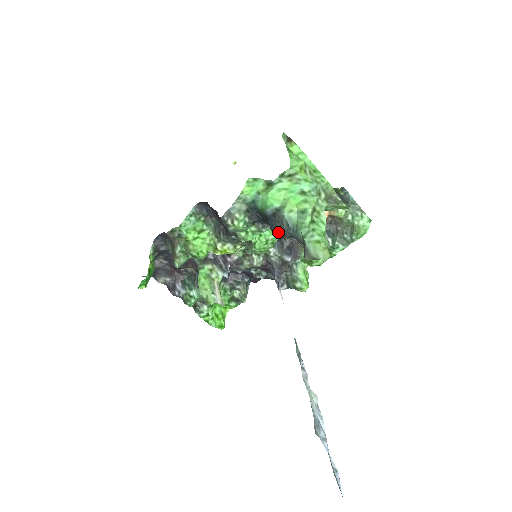
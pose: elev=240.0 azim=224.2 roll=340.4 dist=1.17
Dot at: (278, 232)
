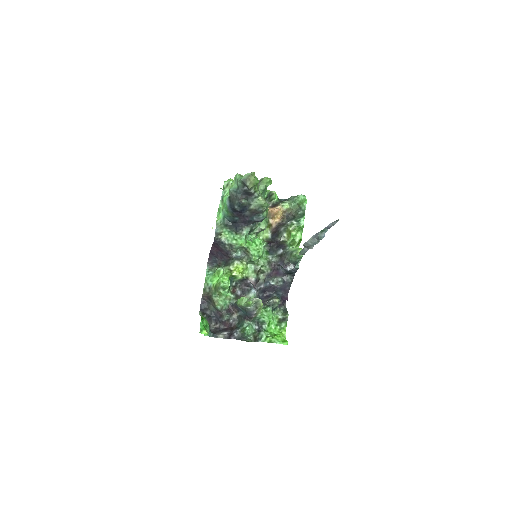
Dot at: (236, 203)
